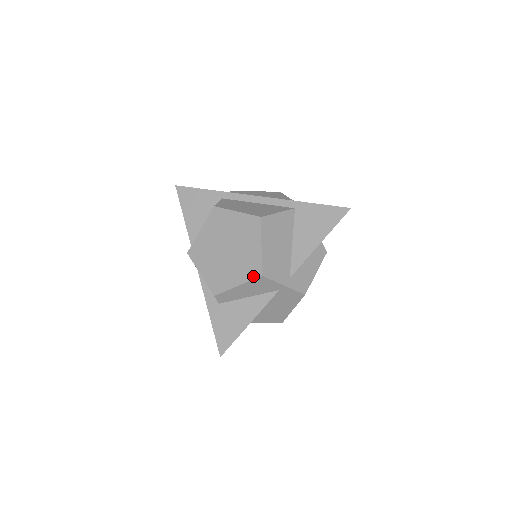
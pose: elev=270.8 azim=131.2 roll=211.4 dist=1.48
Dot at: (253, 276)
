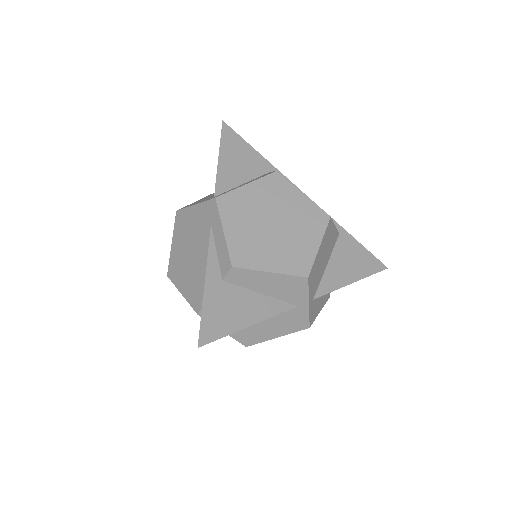
Dot at: (297, 272)
